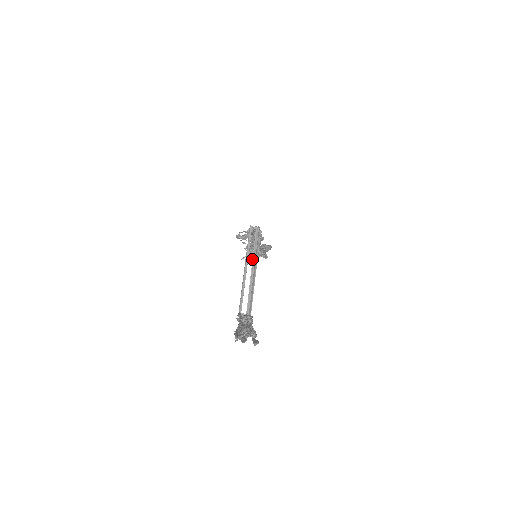
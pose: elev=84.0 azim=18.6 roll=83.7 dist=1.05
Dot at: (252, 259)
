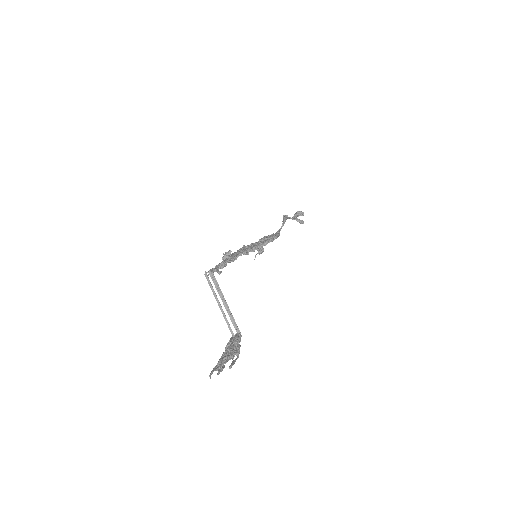
Dot at: (219, 295)
